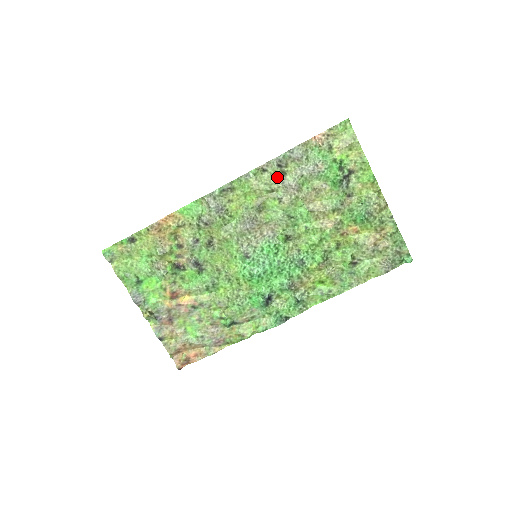
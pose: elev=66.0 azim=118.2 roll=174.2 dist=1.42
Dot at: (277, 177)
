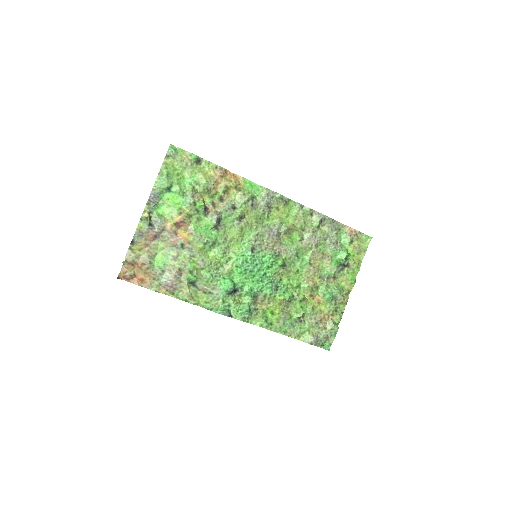
Dot at: (314, 225)
